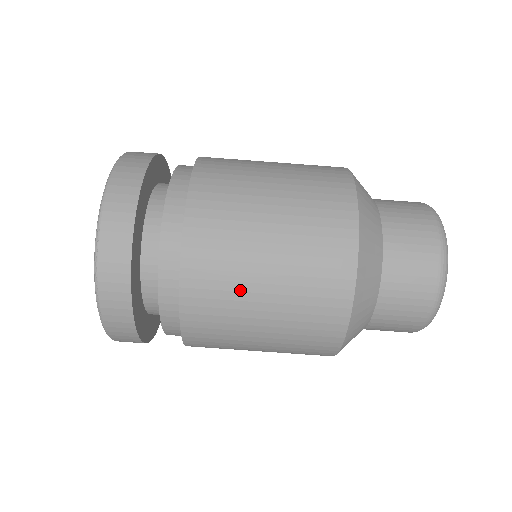
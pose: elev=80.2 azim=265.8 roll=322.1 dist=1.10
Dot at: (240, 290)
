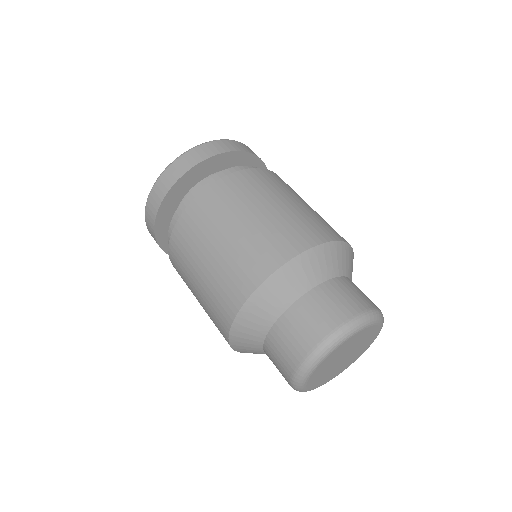
Dot at: (227, 215)
